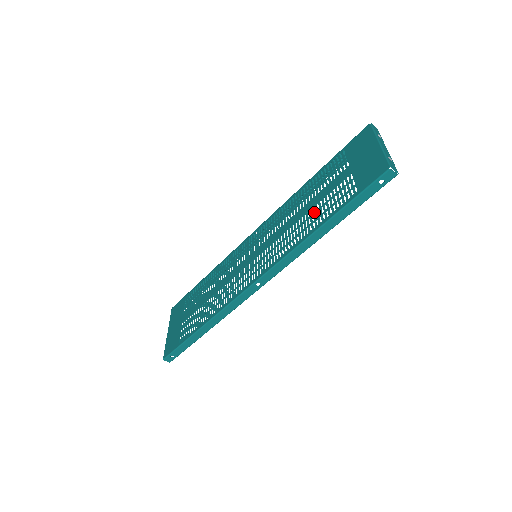
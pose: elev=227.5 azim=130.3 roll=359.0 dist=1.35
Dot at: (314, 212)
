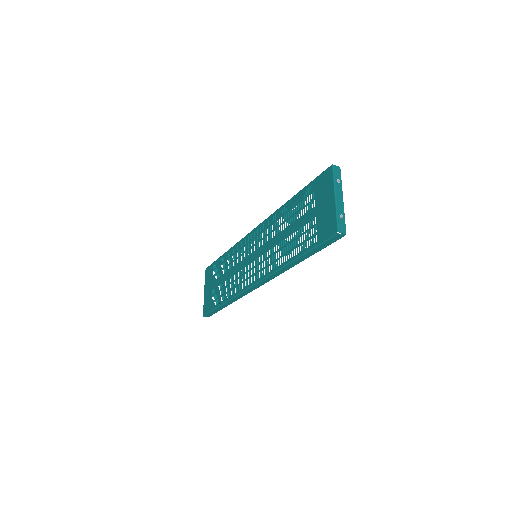
Dot at: (291, 241)
